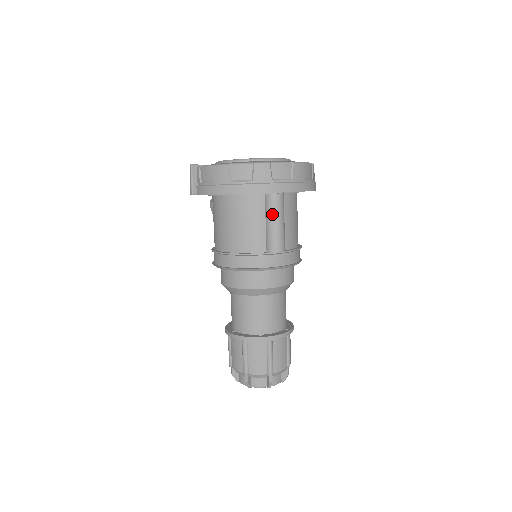
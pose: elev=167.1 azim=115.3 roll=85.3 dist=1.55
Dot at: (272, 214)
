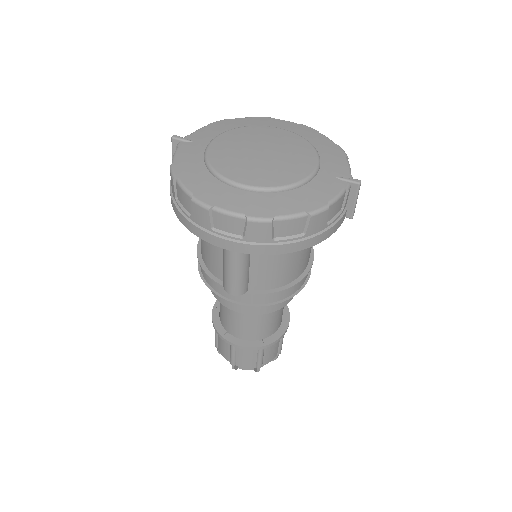
Dot at: (225, 255)
